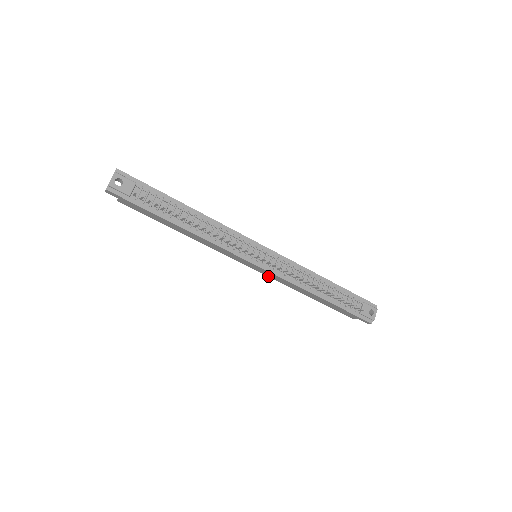
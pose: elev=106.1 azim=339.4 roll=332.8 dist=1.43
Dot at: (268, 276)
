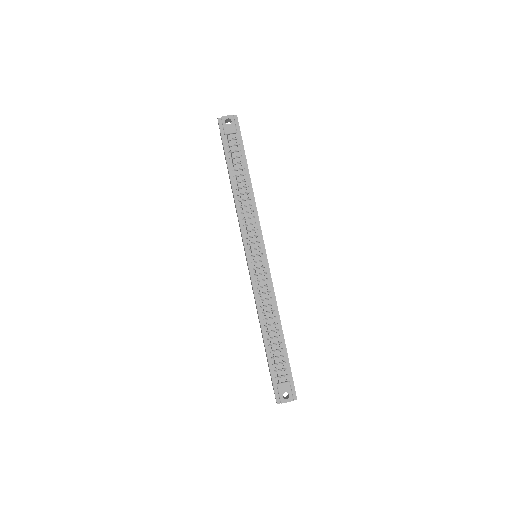
Dot at: occluded
